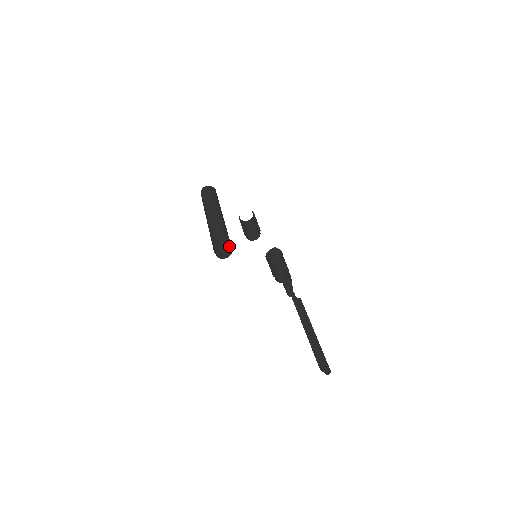
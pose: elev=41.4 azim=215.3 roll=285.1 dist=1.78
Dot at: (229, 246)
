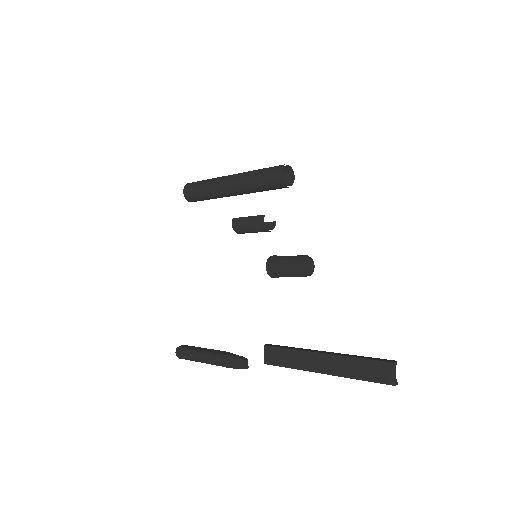
Dot at: occluded
